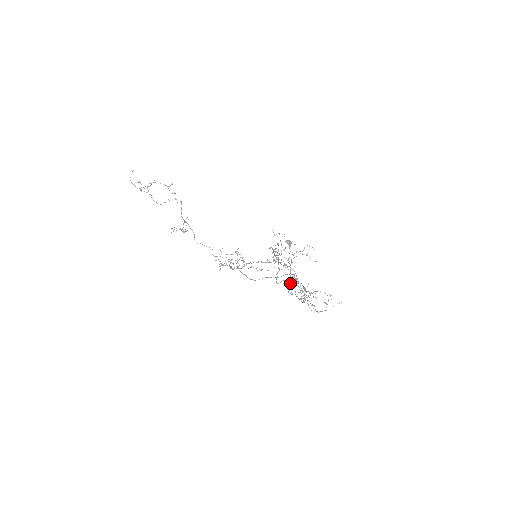
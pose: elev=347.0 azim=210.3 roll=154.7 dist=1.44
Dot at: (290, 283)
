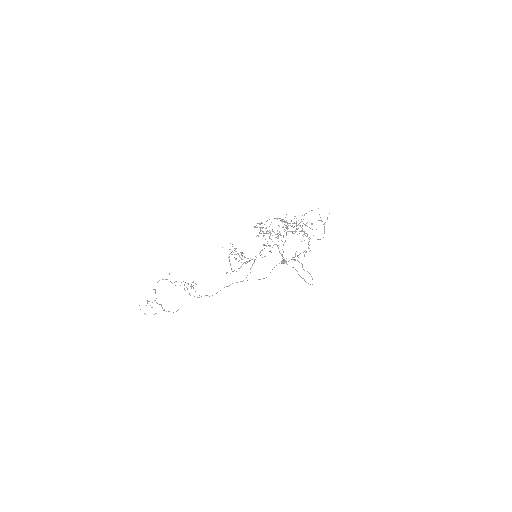
Dot at: occluded
